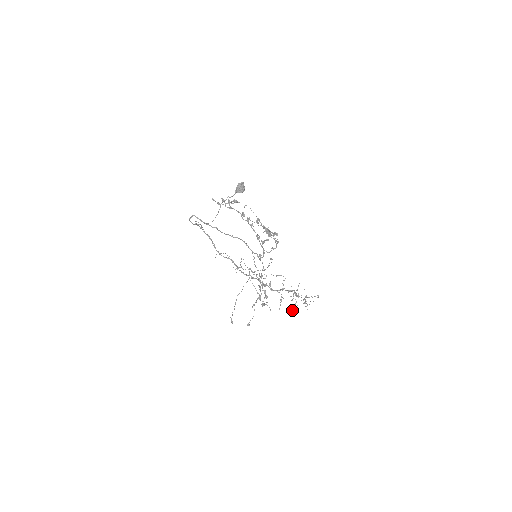
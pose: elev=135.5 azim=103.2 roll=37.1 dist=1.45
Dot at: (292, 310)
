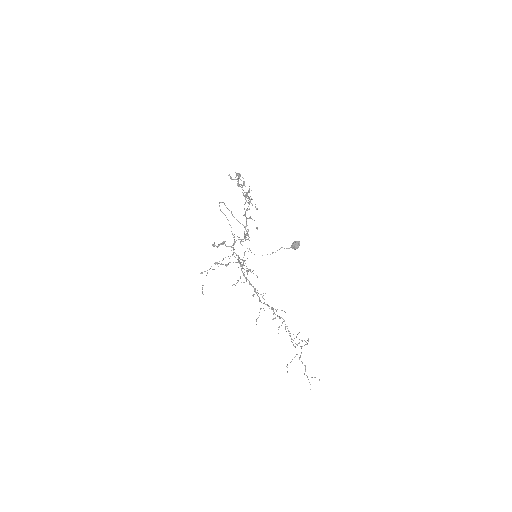
Dot at: occluded
